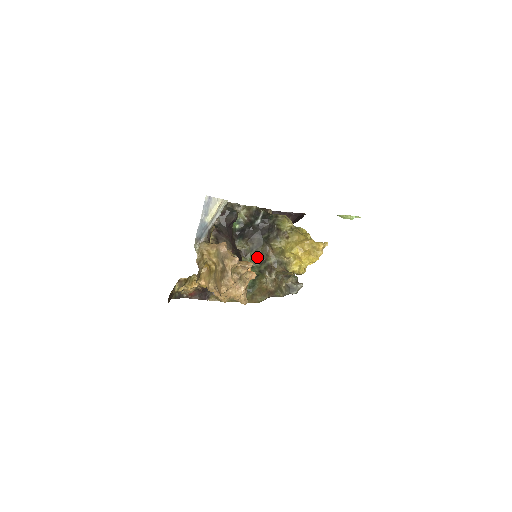
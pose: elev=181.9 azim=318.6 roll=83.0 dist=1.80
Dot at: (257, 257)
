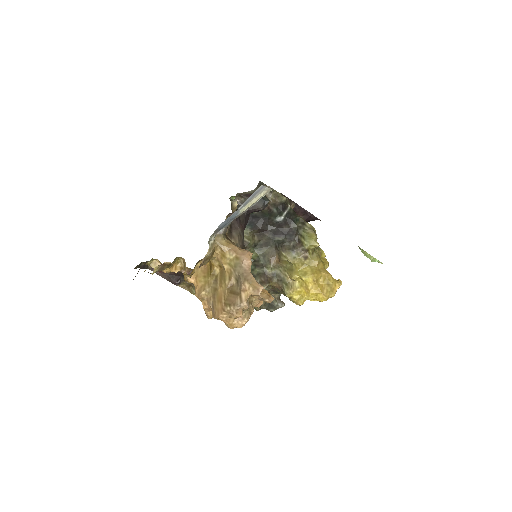
Dot at: (256, 257)
